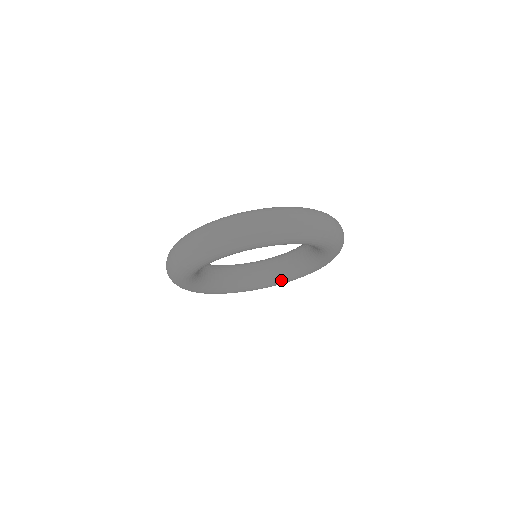
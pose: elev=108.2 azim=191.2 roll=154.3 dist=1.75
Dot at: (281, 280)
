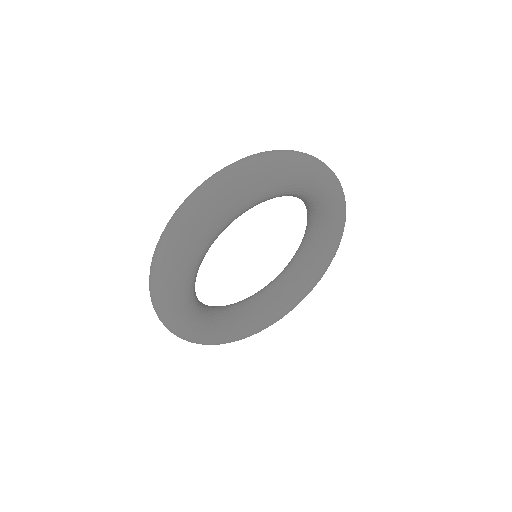
Dot at: (309, 280)
